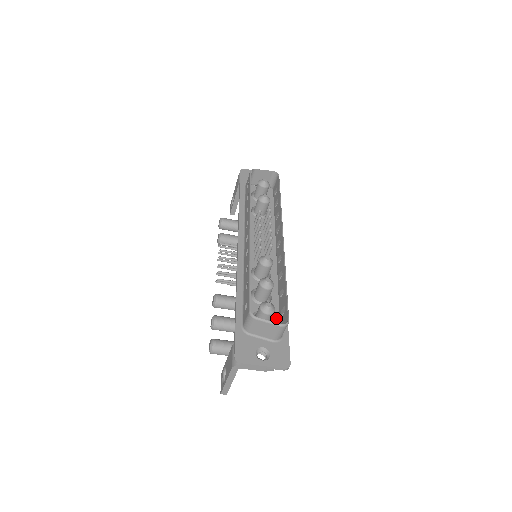
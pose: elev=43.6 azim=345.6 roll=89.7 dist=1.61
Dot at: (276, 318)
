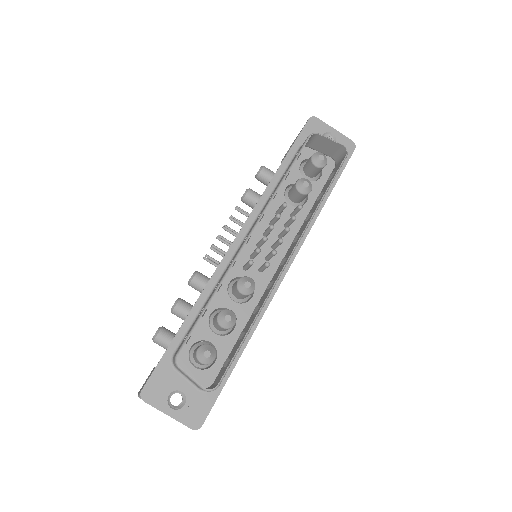
Dot at: (222, 358)
